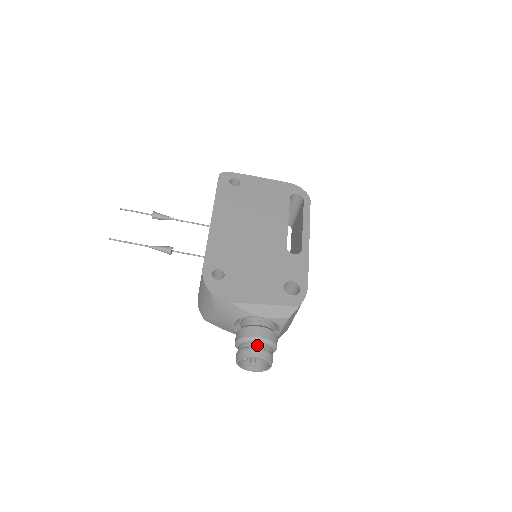
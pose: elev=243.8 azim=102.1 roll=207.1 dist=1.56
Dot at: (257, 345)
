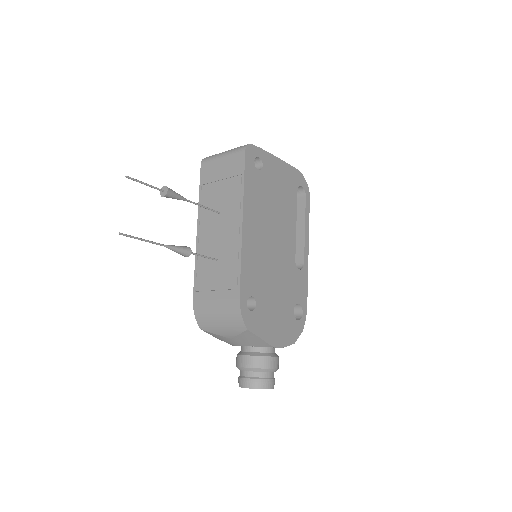
Dot at: (270, 376)
